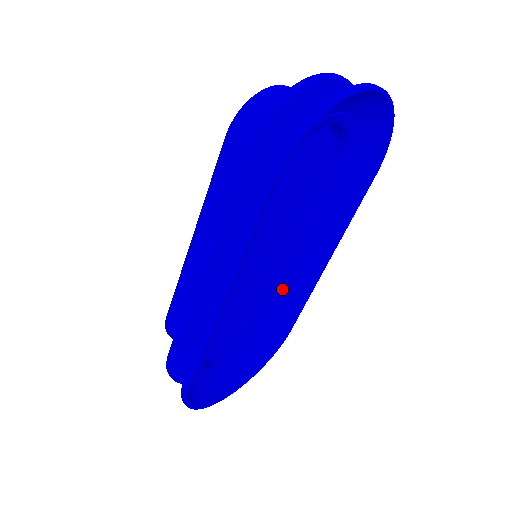
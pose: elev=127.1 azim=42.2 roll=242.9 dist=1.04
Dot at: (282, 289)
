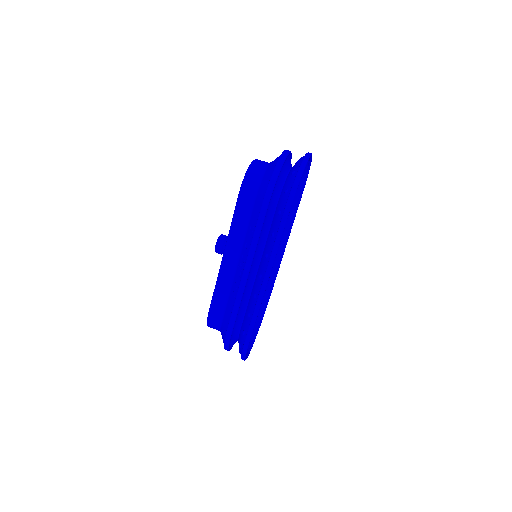
Dot at: occluded
